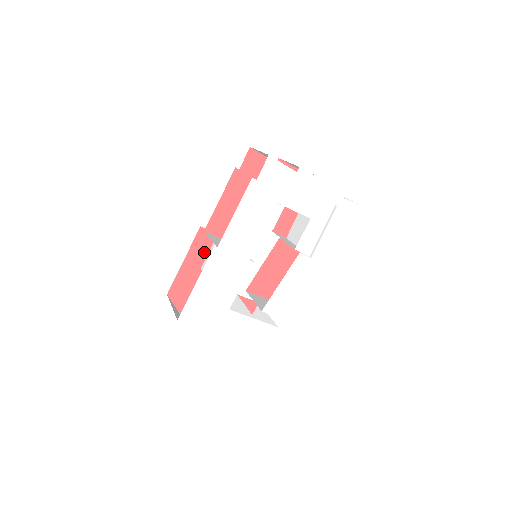
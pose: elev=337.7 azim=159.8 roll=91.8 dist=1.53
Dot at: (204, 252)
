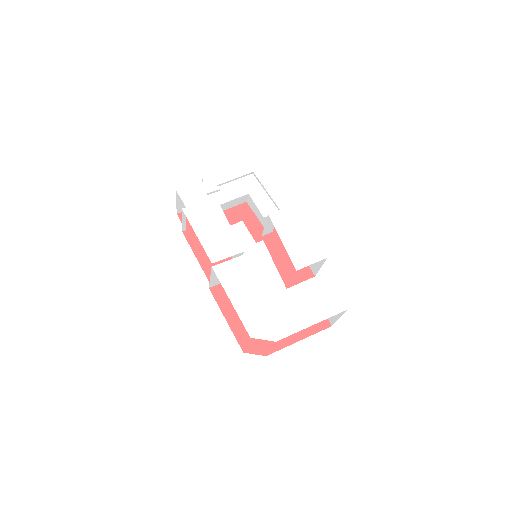
Dot at: occluded
